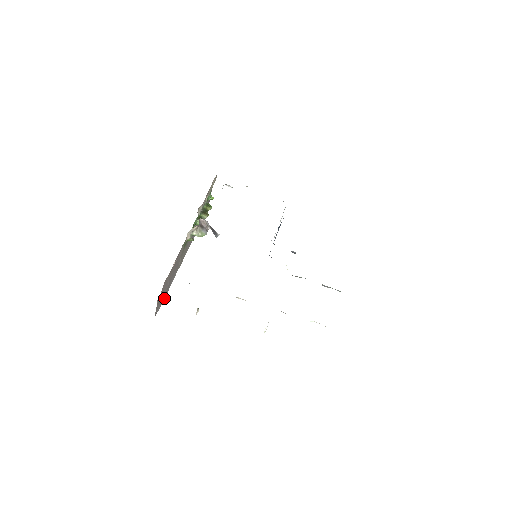
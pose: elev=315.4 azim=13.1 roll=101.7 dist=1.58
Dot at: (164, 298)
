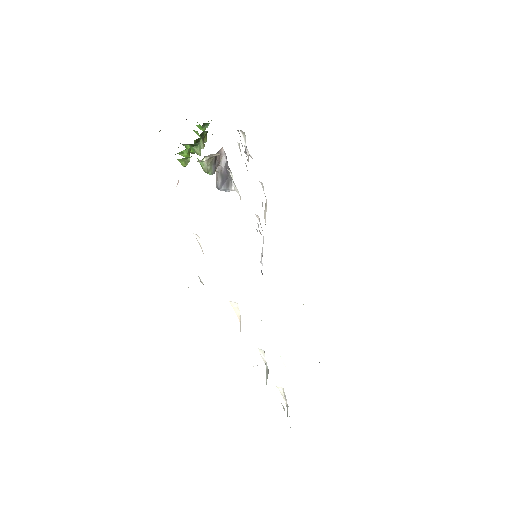
Dot at: occluded
